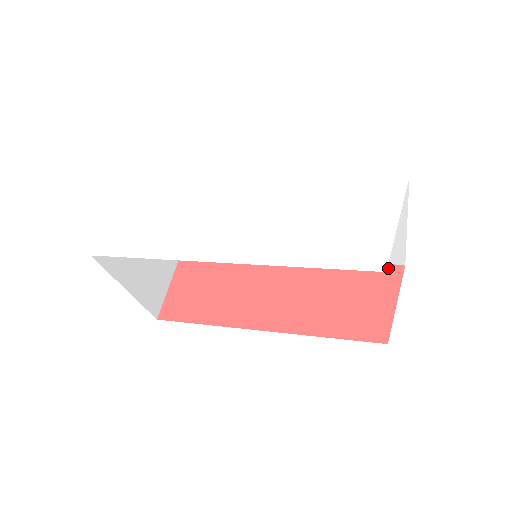
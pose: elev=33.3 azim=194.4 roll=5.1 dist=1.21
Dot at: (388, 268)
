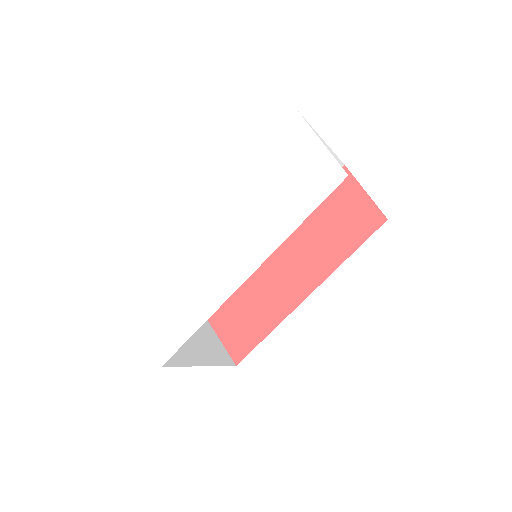
Dot at: occluded
